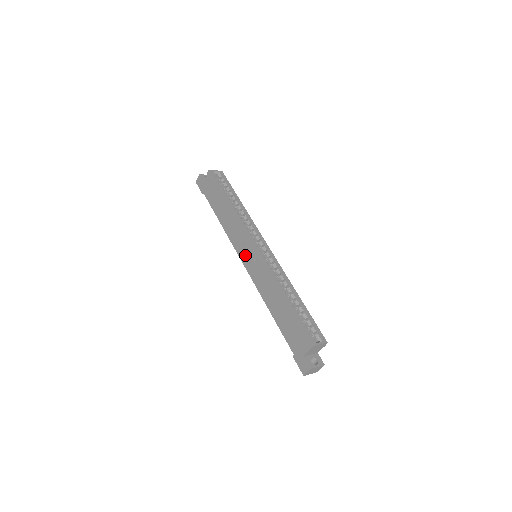
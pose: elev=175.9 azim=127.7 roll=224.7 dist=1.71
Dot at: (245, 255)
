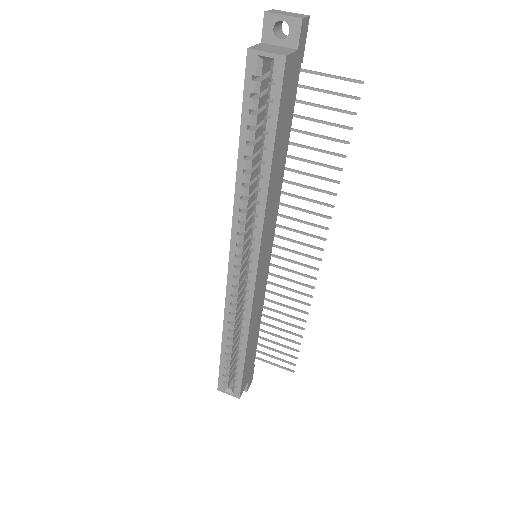
Dot at: occluded
